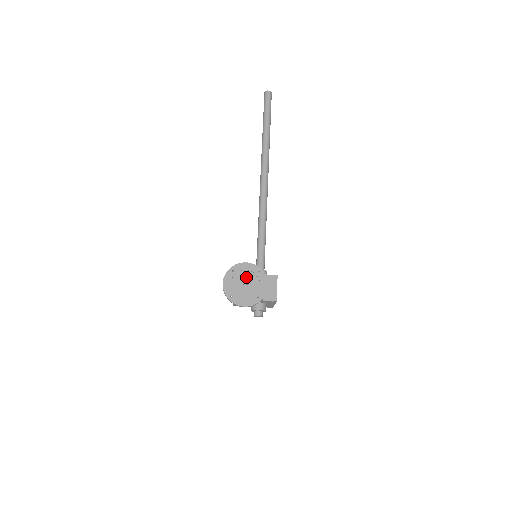
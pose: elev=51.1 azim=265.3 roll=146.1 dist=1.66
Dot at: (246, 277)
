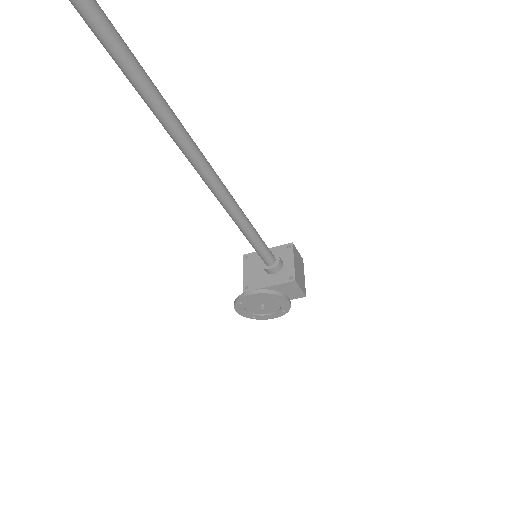
Dot at: (259, 302)
